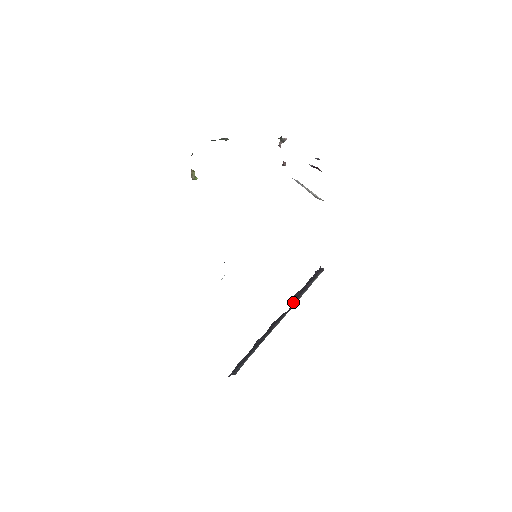
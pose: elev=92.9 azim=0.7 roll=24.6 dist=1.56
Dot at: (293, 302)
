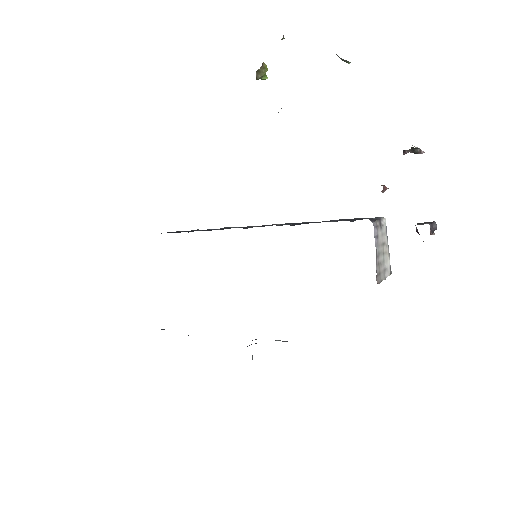
Dot at: occluded
